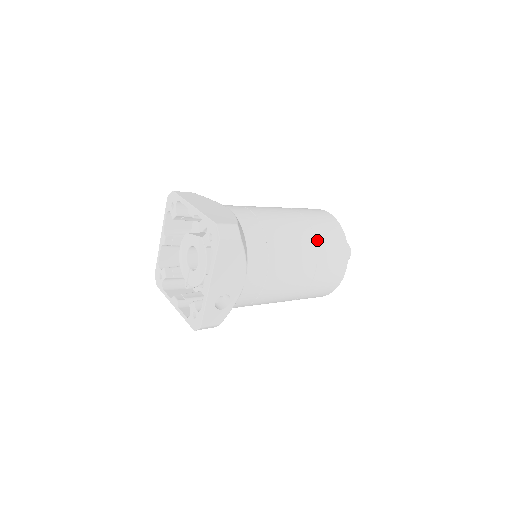
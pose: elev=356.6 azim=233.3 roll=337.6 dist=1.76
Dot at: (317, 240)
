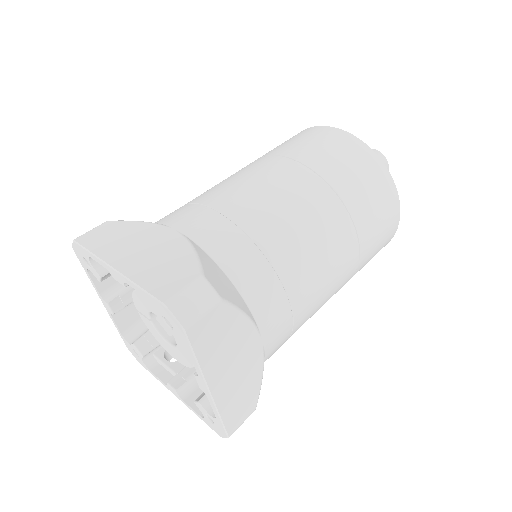
Dot at: occluded
